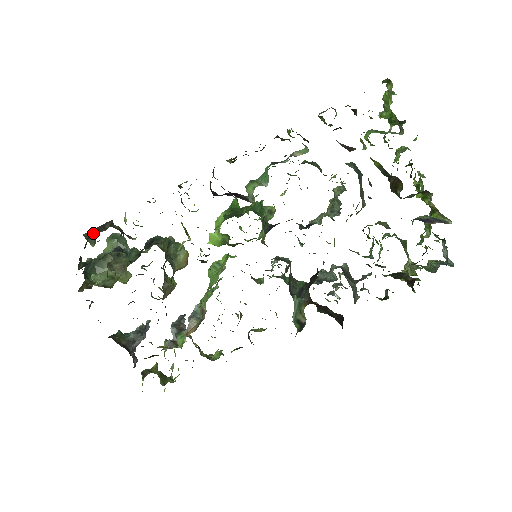
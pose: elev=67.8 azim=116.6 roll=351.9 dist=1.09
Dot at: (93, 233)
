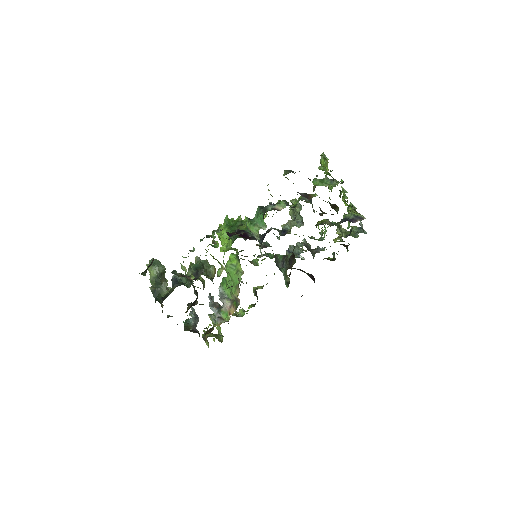
Dot at: (146, 270)
